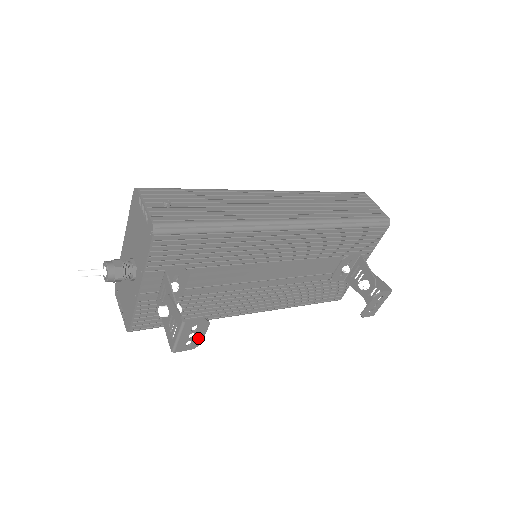
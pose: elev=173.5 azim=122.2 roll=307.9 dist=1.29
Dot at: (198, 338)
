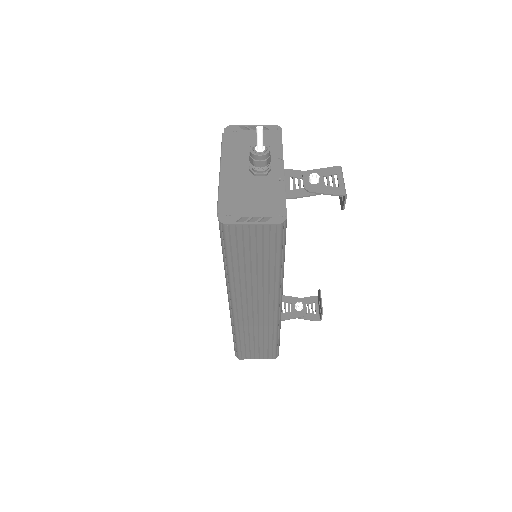
Dot at: (342, 199)
